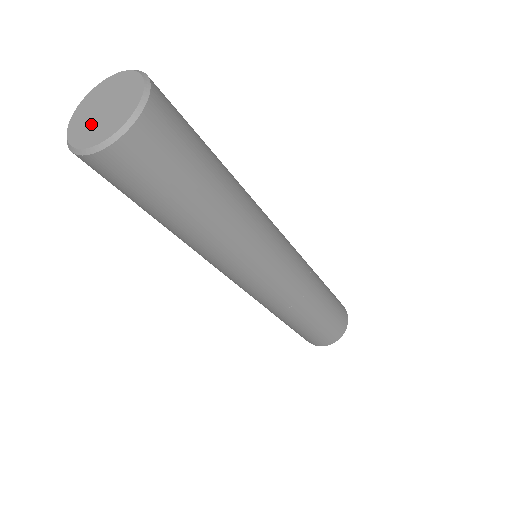
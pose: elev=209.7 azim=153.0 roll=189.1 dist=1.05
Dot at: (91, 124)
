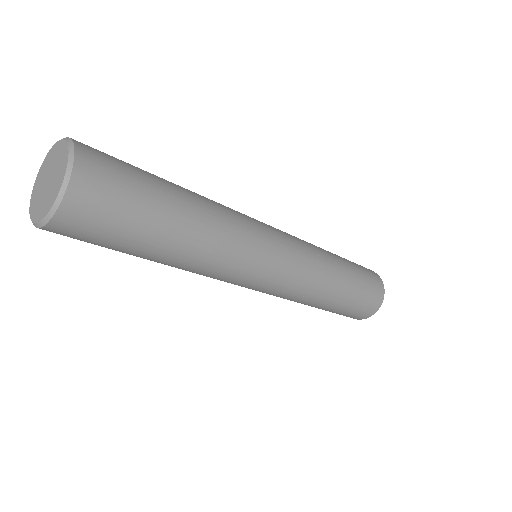
Dot at: (47, 195)
